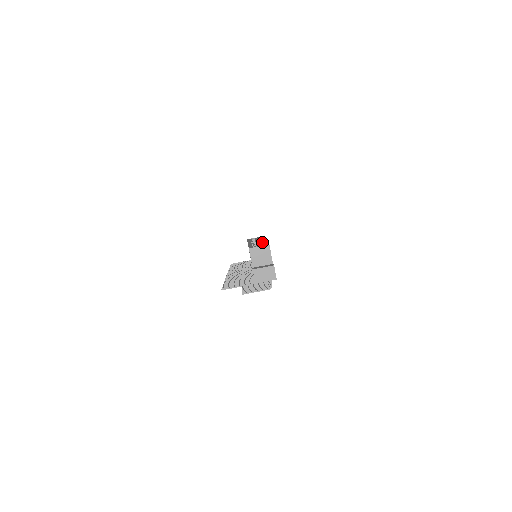
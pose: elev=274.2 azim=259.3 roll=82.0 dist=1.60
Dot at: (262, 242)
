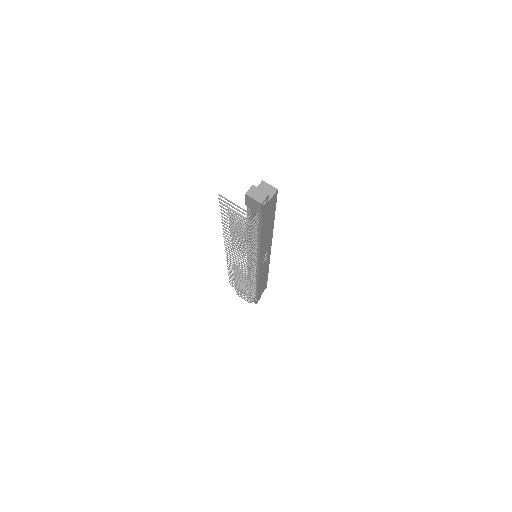
Dot at: occluded
